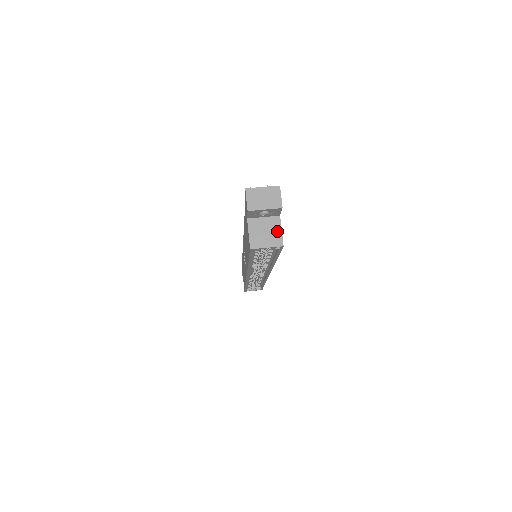
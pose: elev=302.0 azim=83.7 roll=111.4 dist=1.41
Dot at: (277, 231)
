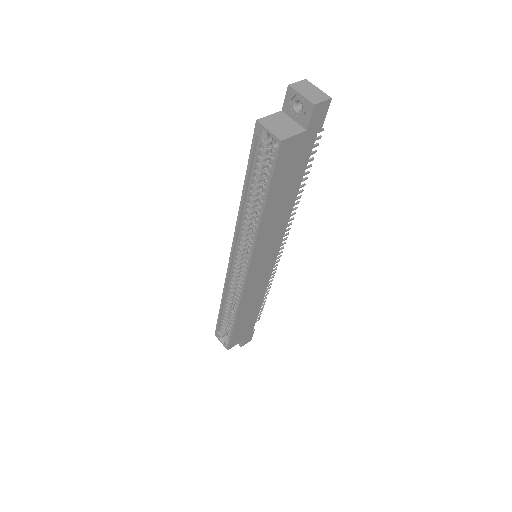
Dot at: (291, 132)
